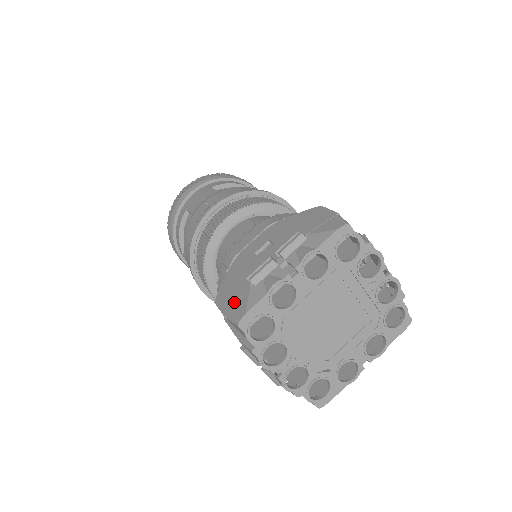
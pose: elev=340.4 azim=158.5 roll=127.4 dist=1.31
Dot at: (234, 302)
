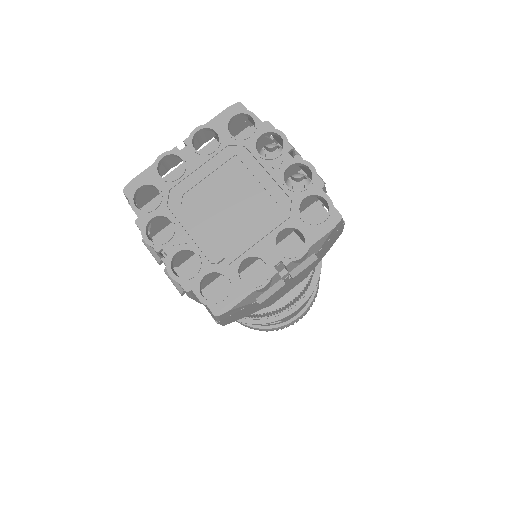
Dot at: occluded
